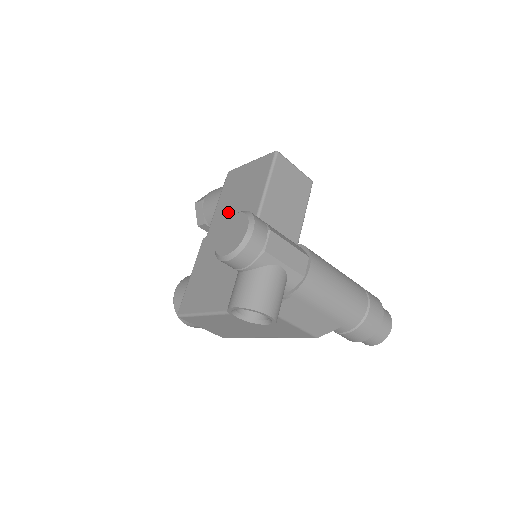
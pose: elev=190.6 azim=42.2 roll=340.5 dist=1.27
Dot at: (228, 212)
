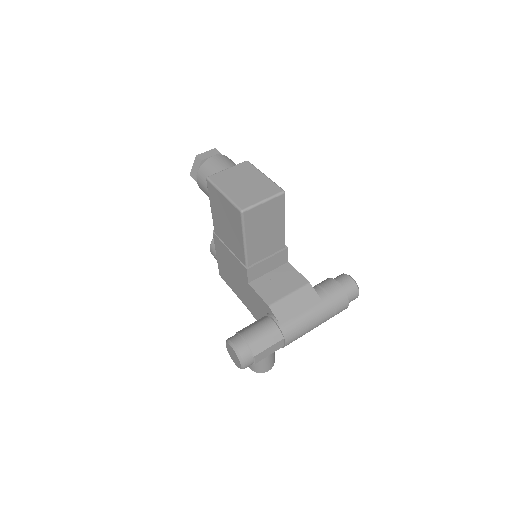
Dot at: (223, 230)
